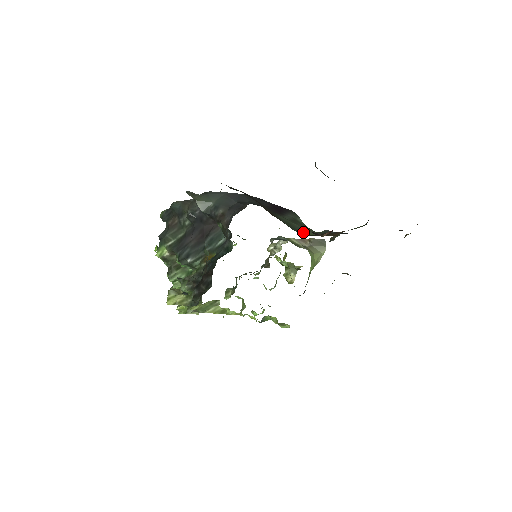
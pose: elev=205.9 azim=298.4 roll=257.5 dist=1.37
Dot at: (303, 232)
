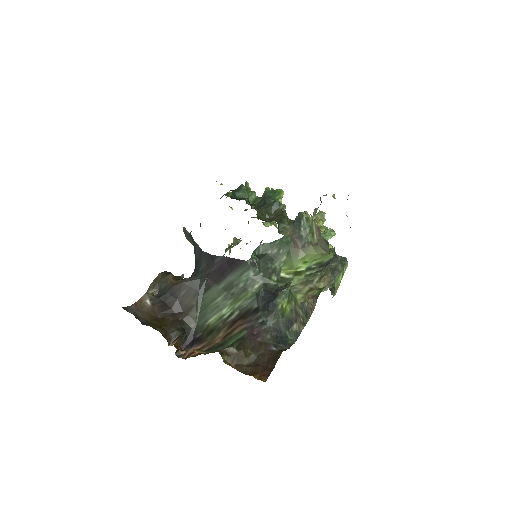
Dot at: (209, 320)
